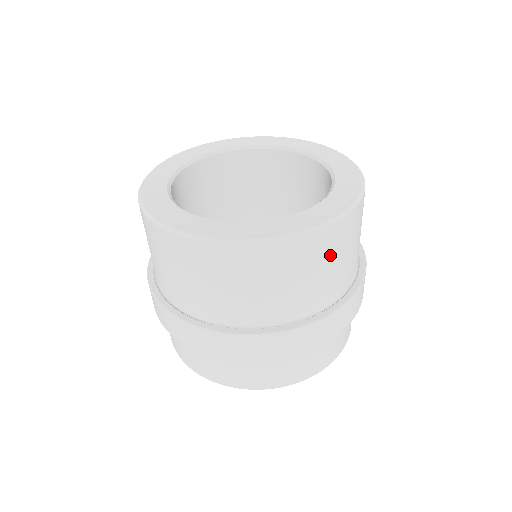
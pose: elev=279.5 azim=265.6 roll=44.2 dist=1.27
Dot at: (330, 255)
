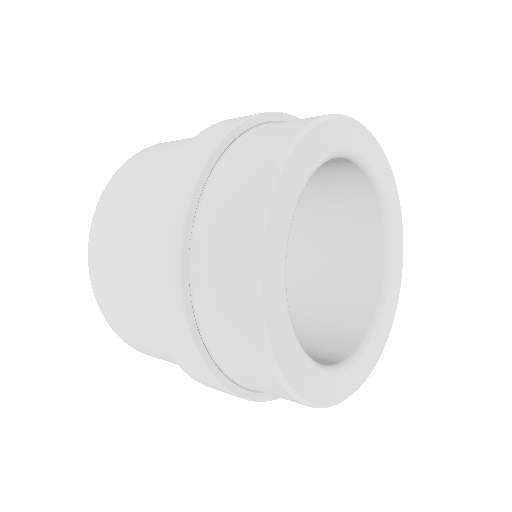
Dot at: occluded
